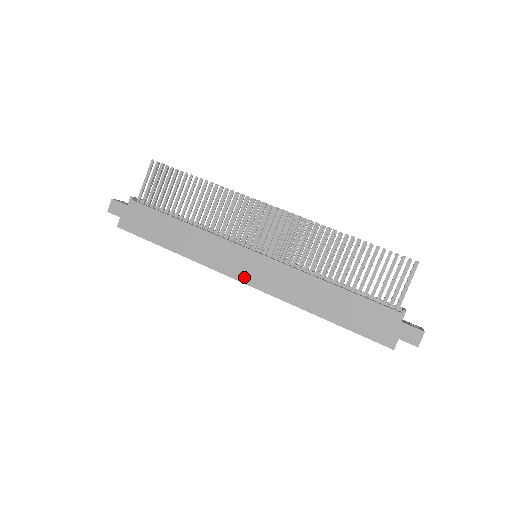
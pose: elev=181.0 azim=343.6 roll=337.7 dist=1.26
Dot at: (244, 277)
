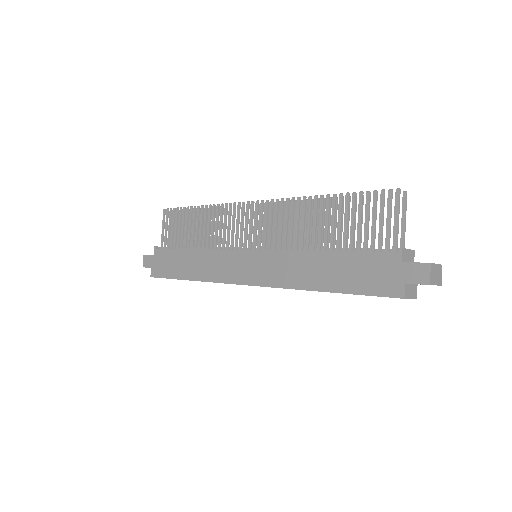
Dot at: (246, 279)
